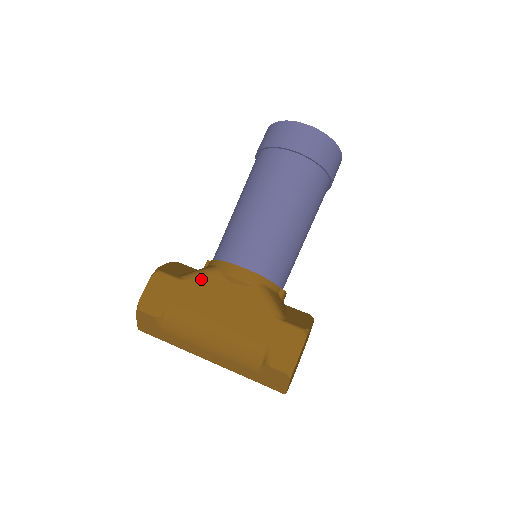
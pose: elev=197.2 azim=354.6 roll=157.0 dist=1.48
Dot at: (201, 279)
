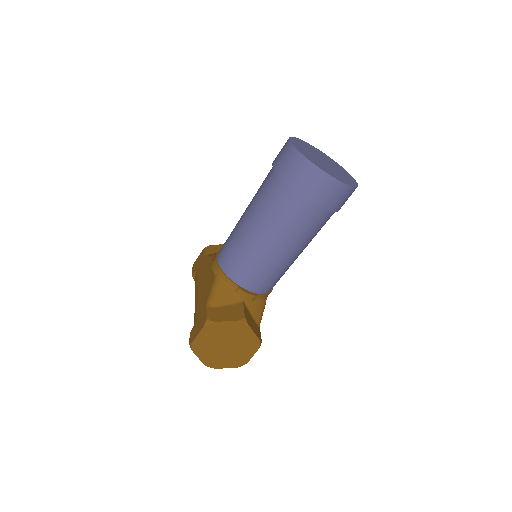
Dot at: (209, 259)
